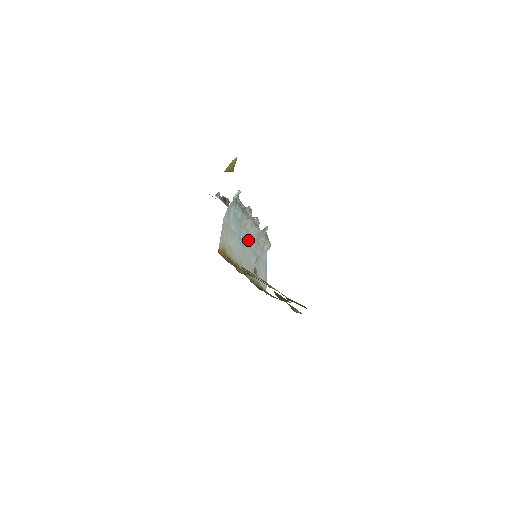
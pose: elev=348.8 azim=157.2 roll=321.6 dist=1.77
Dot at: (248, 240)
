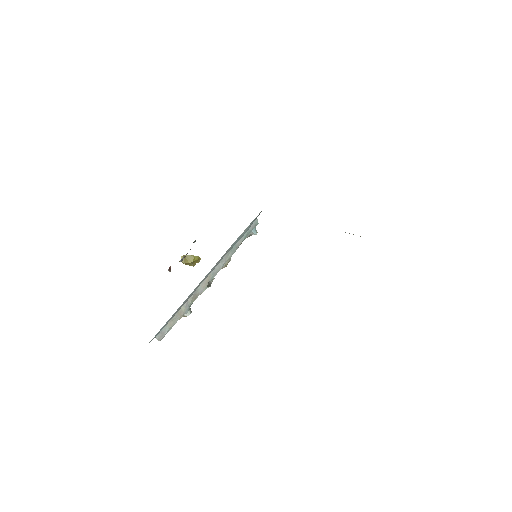
Dot at: (210, 271)
